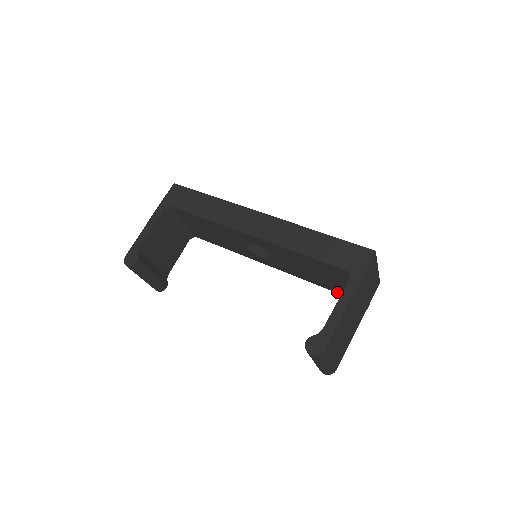
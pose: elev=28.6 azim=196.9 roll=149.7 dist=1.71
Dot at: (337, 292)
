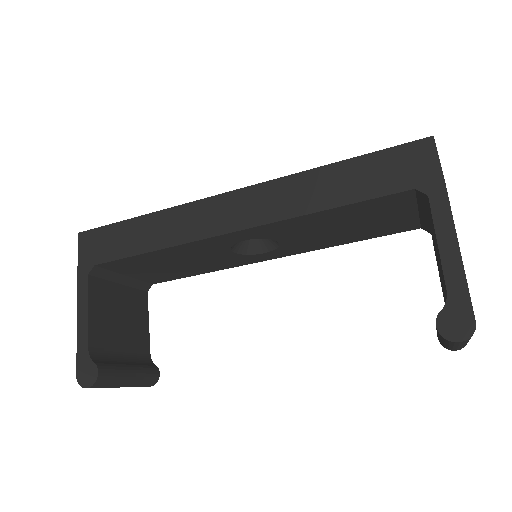
Dot at: (390, 234)
